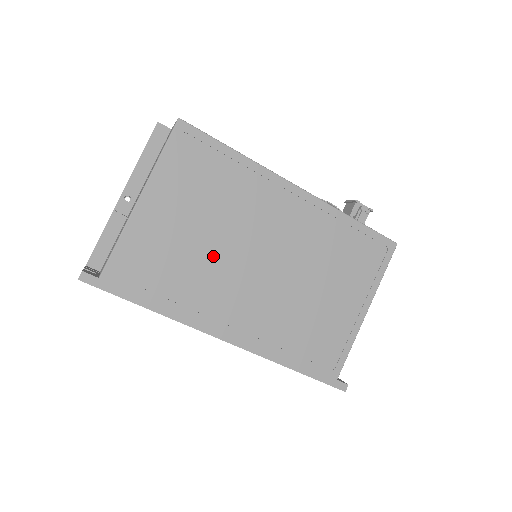
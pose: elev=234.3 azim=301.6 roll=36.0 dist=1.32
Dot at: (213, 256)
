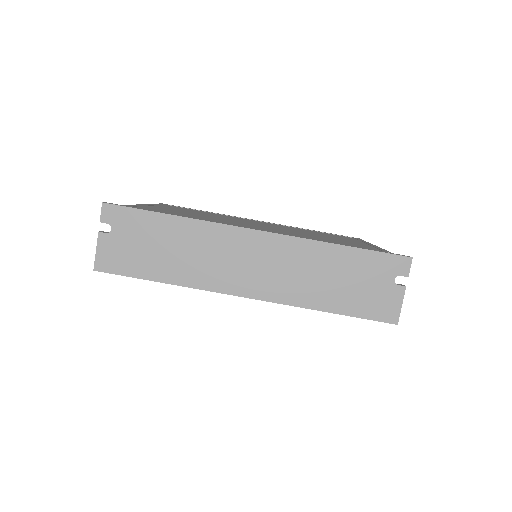
Dot at: (216, 218)
